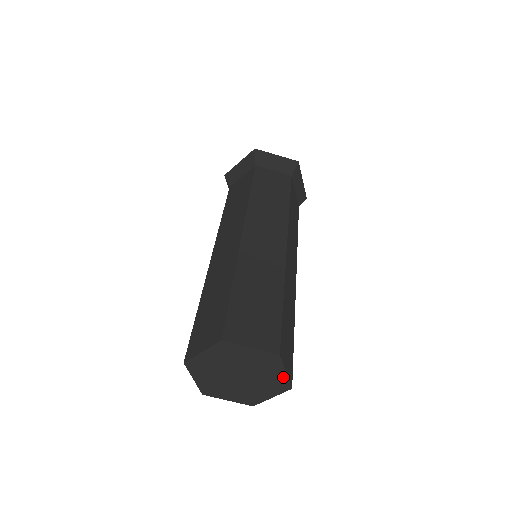
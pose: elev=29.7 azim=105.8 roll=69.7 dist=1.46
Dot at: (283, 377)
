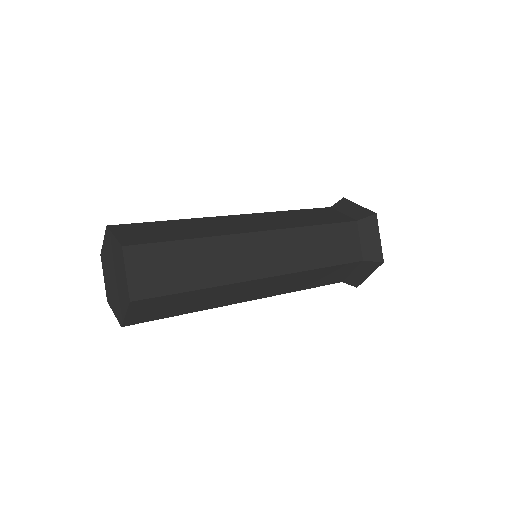
Dot at: (126, 281)
